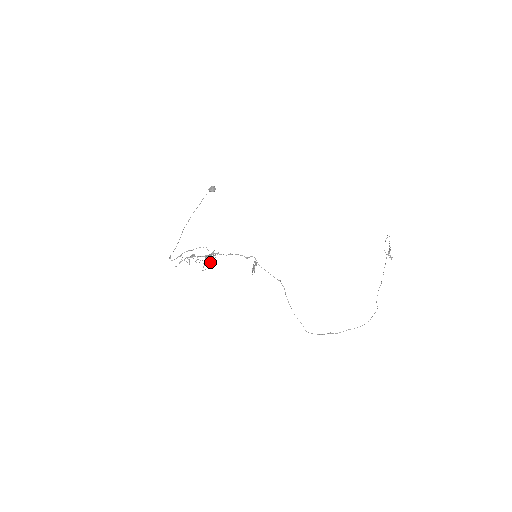
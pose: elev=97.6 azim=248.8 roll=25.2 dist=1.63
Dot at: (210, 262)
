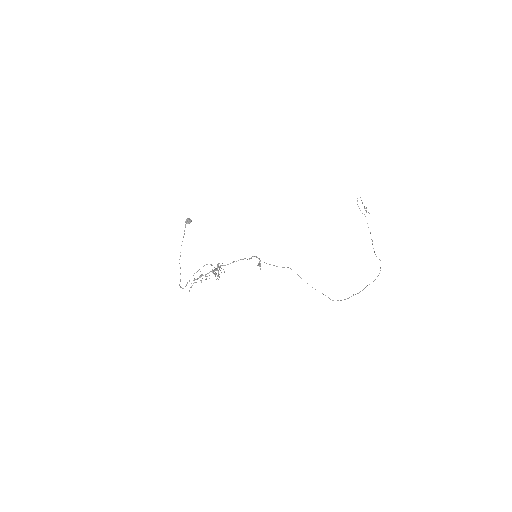
Dot at: (219, 274)
